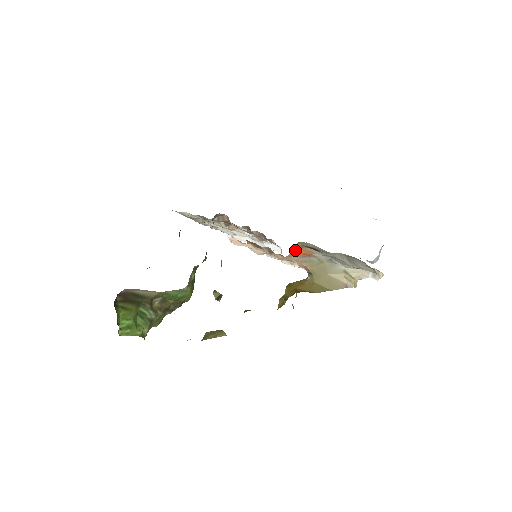
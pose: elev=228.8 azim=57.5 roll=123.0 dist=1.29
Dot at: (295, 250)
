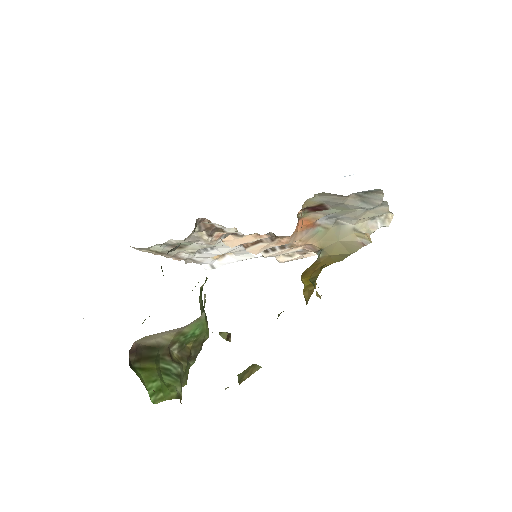
Dot at: occluded
